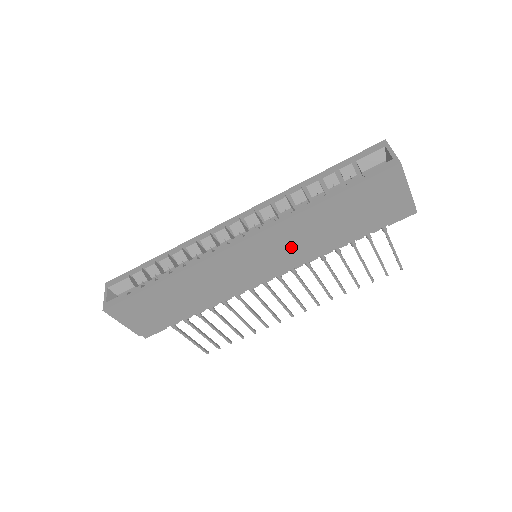
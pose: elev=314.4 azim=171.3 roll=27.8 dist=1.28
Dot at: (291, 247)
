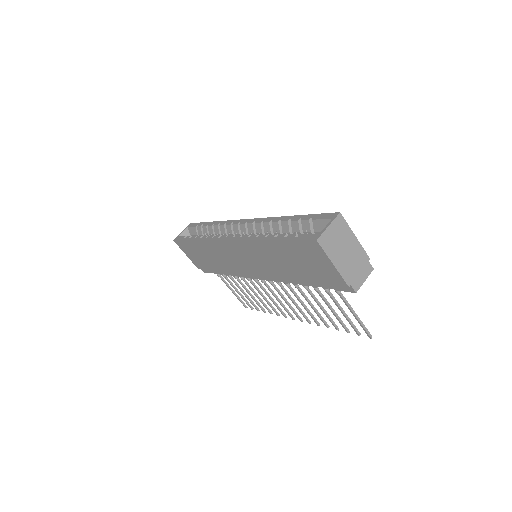
Dot at: (262, 263)
